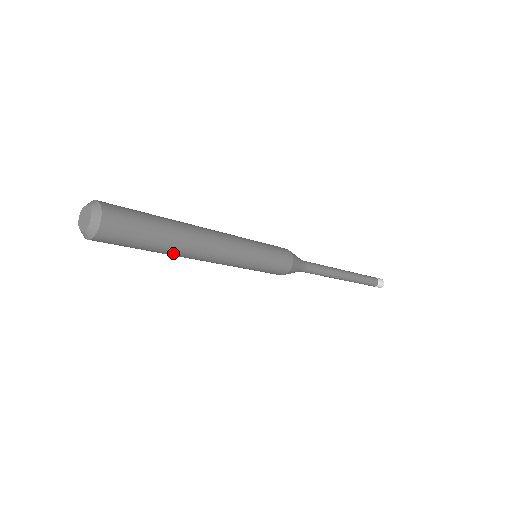
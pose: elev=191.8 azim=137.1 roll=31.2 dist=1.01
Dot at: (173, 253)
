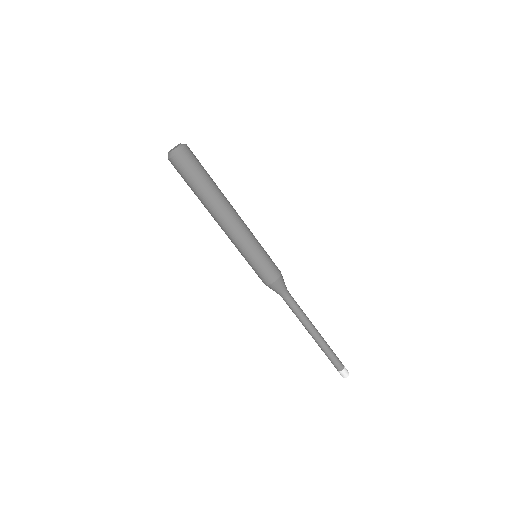
Dot at: (216, 196)
